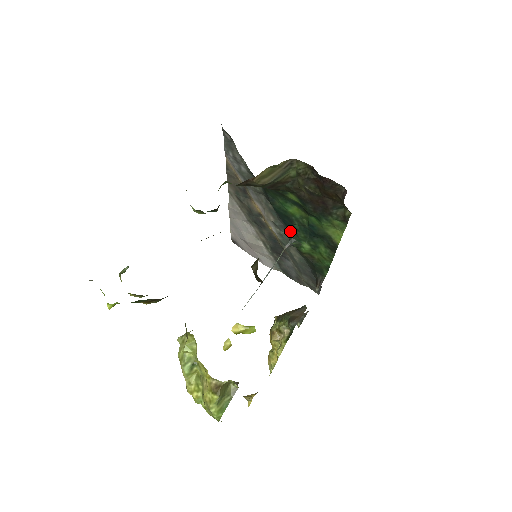
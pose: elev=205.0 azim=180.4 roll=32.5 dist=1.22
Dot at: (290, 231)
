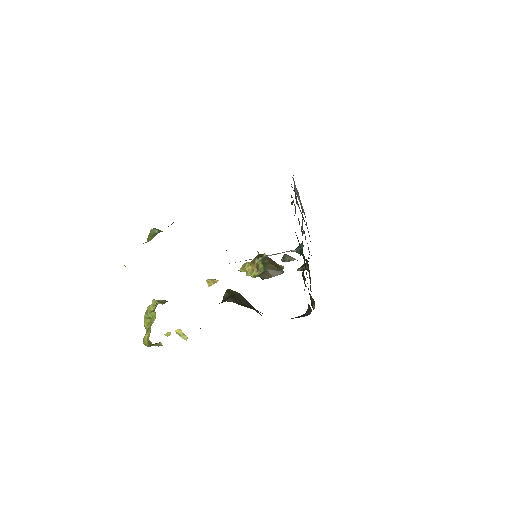
Dot at: occluded
